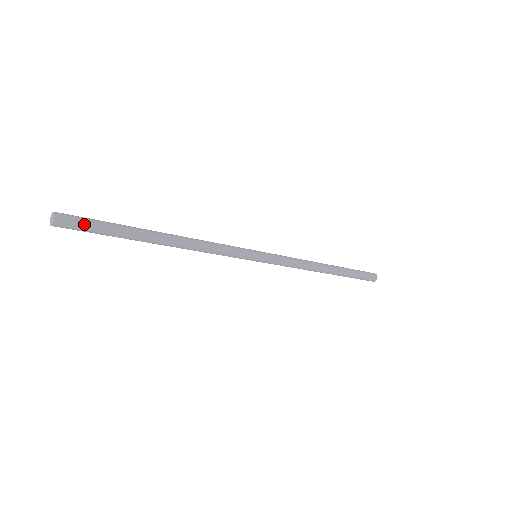
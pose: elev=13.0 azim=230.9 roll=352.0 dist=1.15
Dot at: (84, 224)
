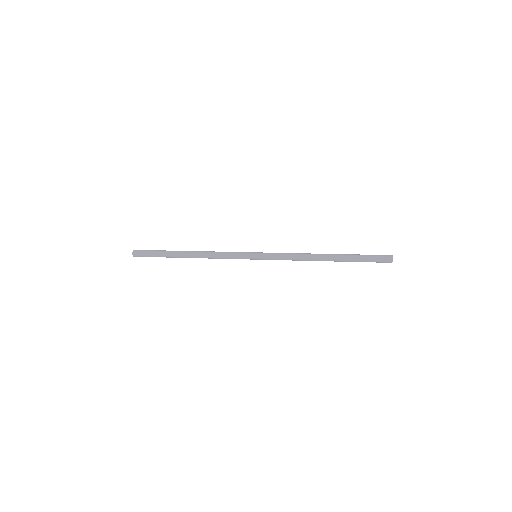
Dot at: (146, 253)
